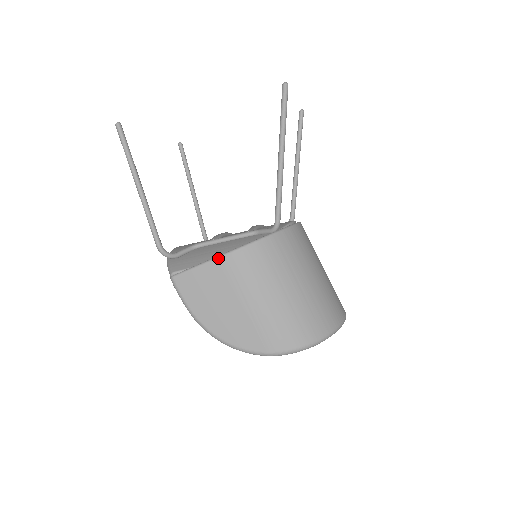
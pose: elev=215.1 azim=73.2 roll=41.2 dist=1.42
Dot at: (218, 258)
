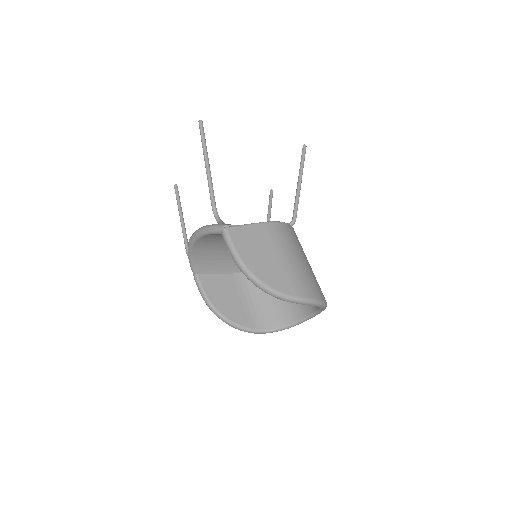
Dot at: (264, 223)
